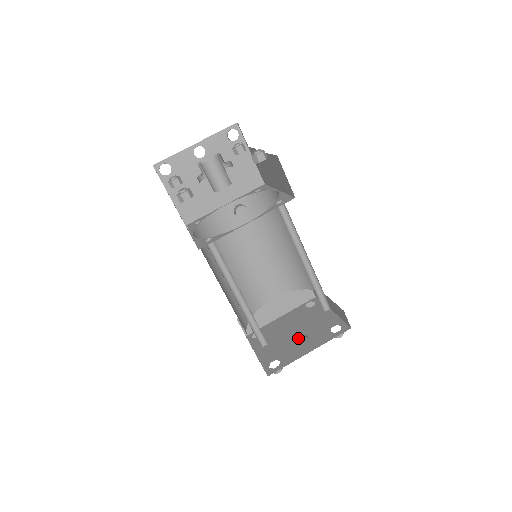
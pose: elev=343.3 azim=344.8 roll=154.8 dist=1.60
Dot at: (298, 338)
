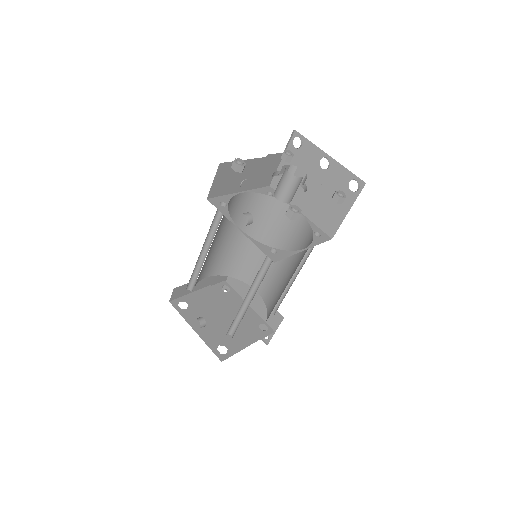
Dot at: (201, 317)
